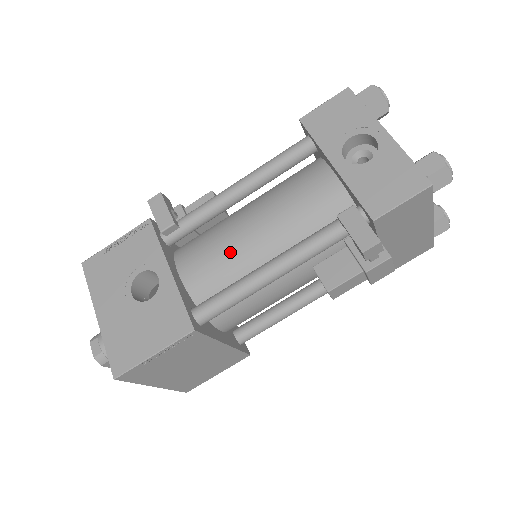
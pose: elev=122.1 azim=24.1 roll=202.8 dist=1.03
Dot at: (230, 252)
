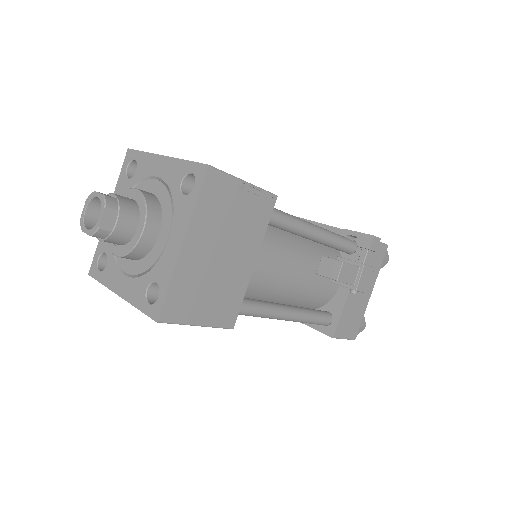
Dot at: occluded
